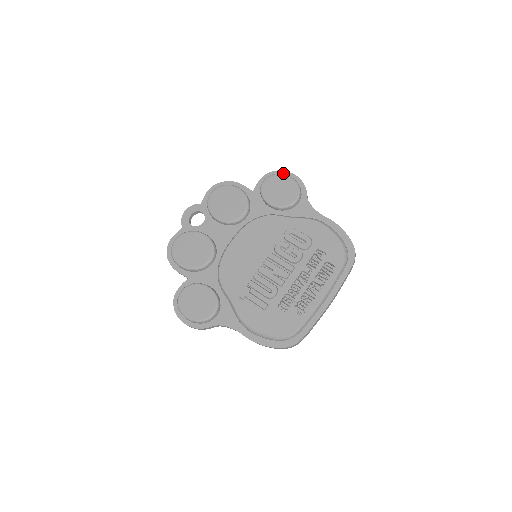
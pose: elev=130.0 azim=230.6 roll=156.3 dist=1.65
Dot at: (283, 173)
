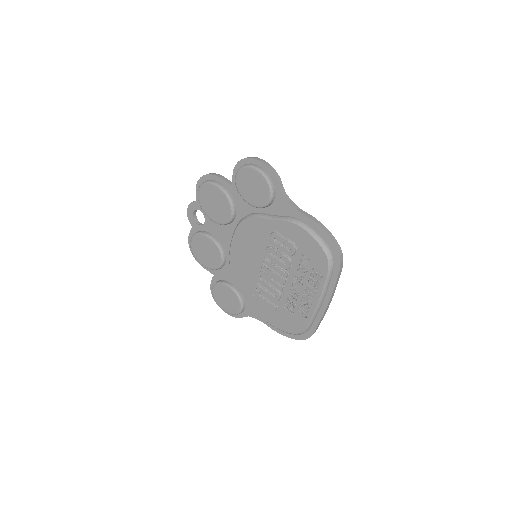
Dot at: (251, 161)
